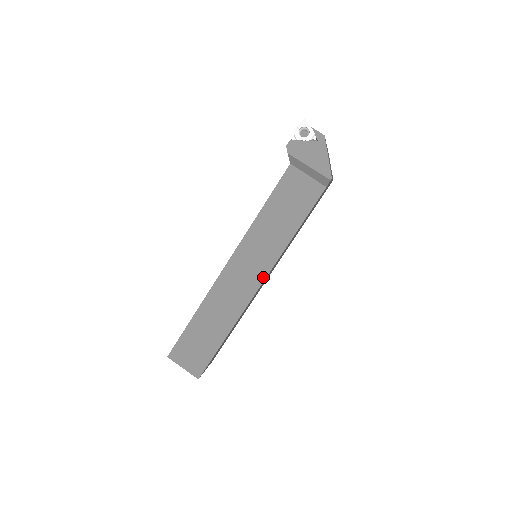
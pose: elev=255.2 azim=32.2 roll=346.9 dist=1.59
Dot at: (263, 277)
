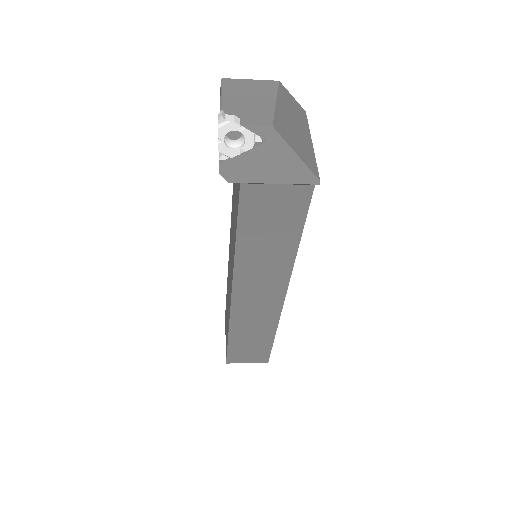
Dot at: (283, 290)
